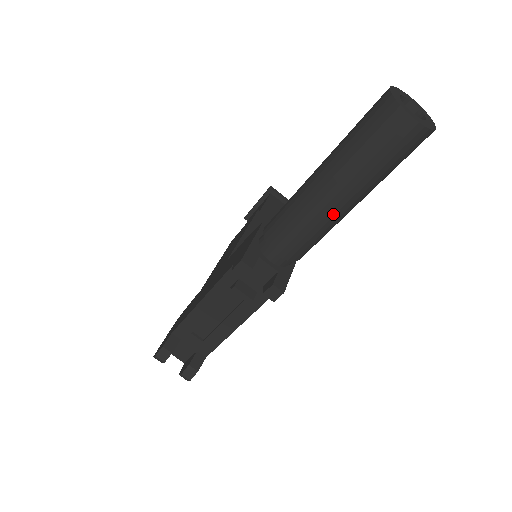
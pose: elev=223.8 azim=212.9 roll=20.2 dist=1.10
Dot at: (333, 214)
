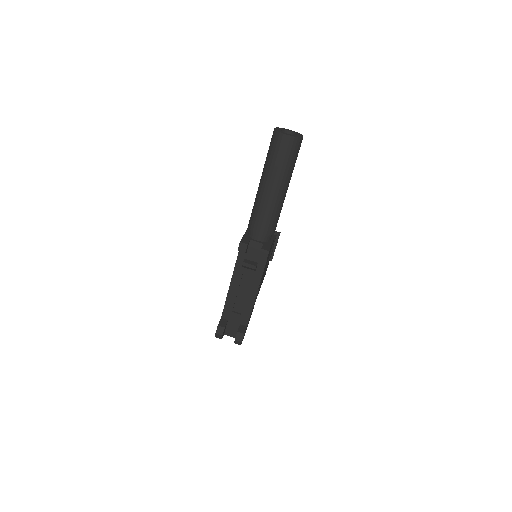
Dot at: (276, 198)
